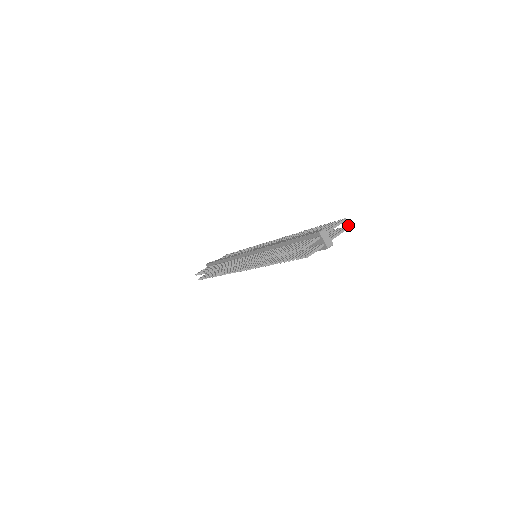
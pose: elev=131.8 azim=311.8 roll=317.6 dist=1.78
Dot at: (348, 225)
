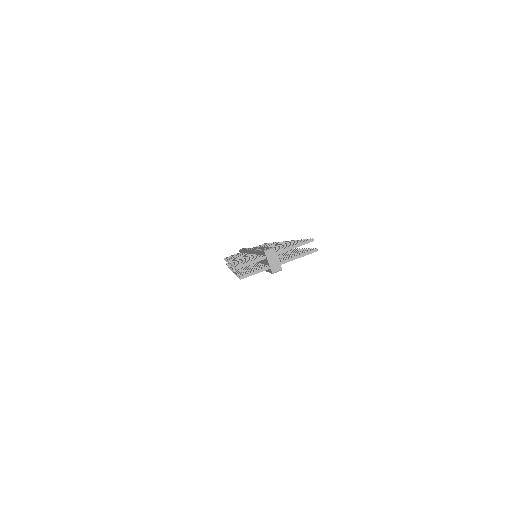
Dot at: occluded
